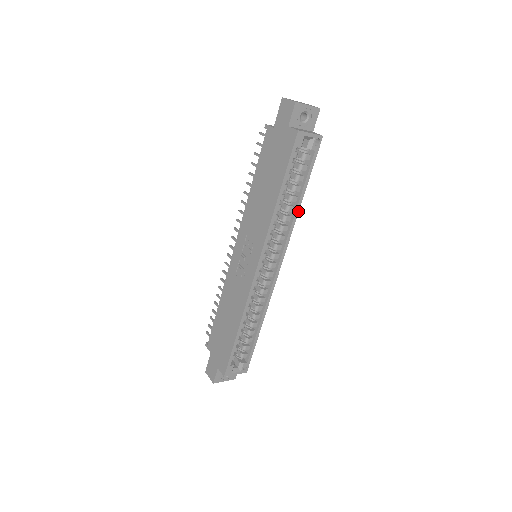
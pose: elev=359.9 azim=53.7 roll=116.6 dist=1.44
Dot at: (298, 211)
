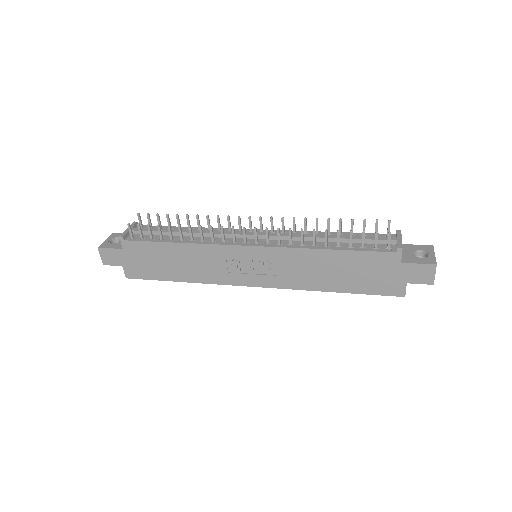
Dot at: occluded
